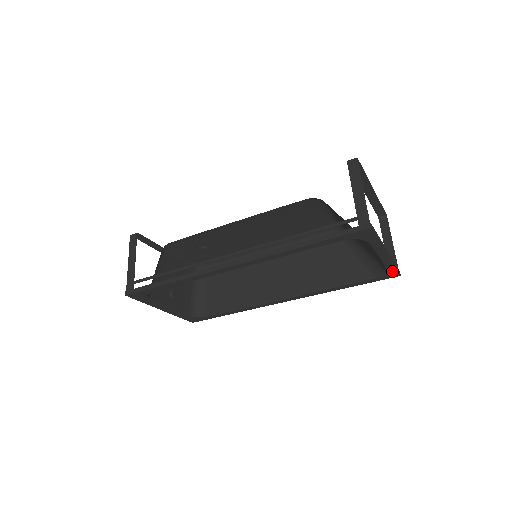
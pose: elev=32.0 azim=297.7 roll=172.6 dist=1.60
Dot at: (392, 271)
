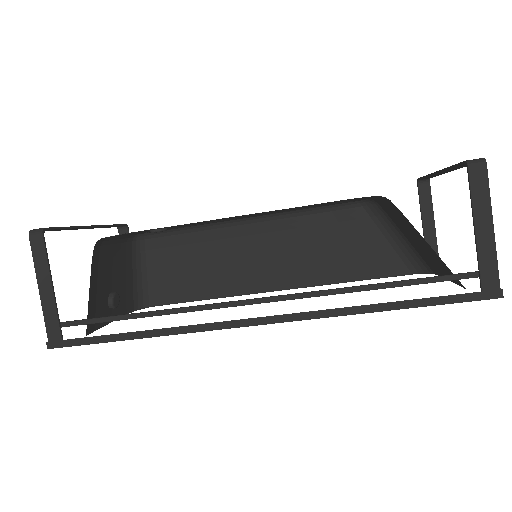
Dot at: occluded
